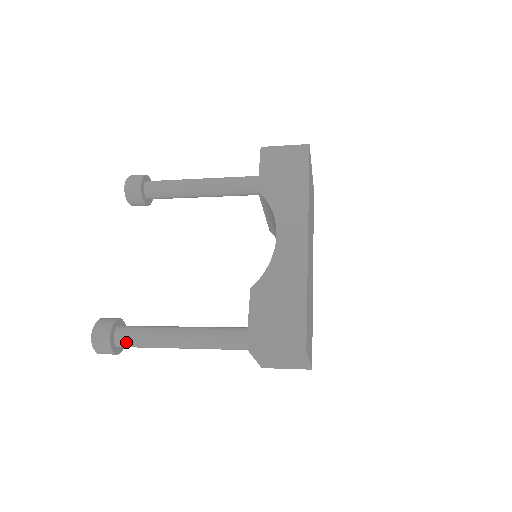
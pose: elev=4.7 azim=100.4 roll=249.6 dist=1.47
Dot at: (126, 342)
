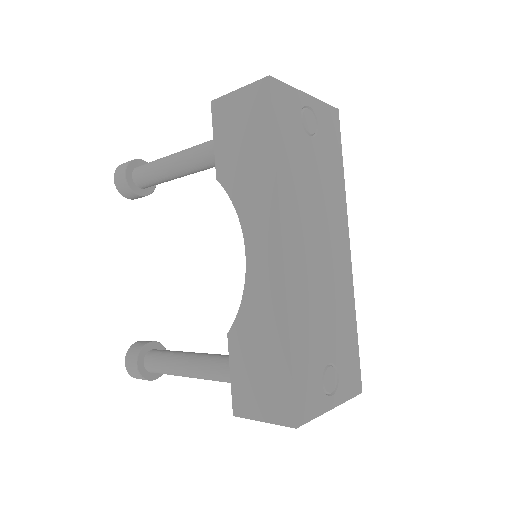
Dot at: (156, 372)
